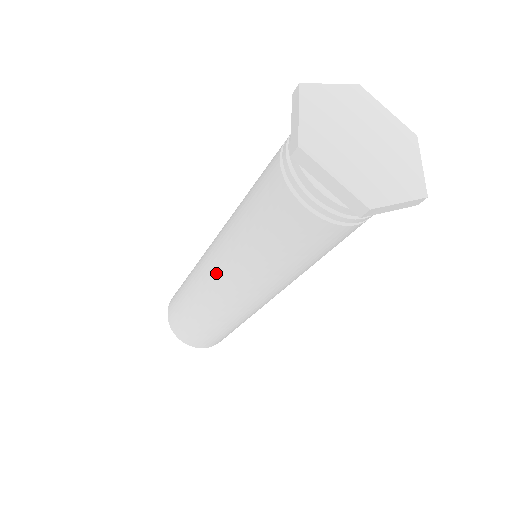
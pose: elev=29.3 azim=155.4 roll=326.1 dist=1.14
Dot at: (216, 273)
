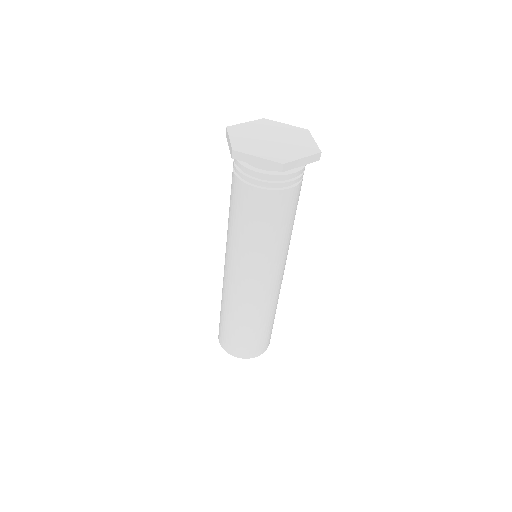
Dot at: occluded
